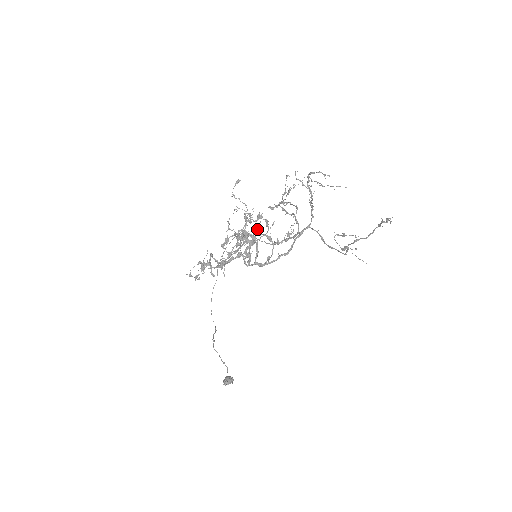
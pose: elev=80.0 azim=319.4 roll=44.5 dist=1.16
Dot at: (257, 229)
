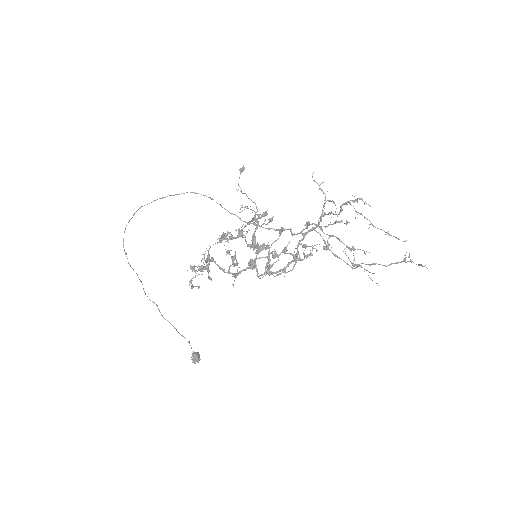
Dot at: (286, 250)
